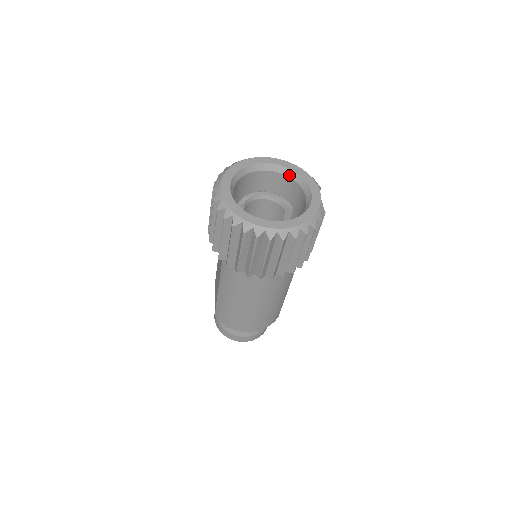
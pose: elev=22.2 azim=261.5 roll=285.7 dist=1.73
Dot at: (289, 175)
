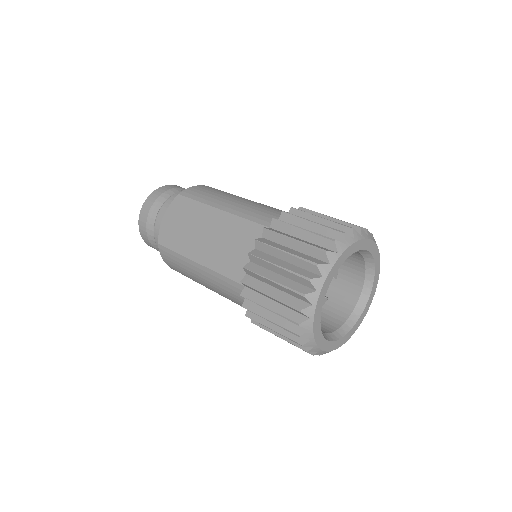
Dot at: (368, 265)
